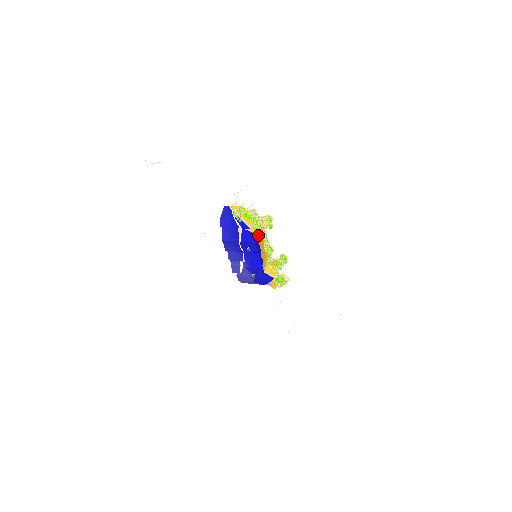
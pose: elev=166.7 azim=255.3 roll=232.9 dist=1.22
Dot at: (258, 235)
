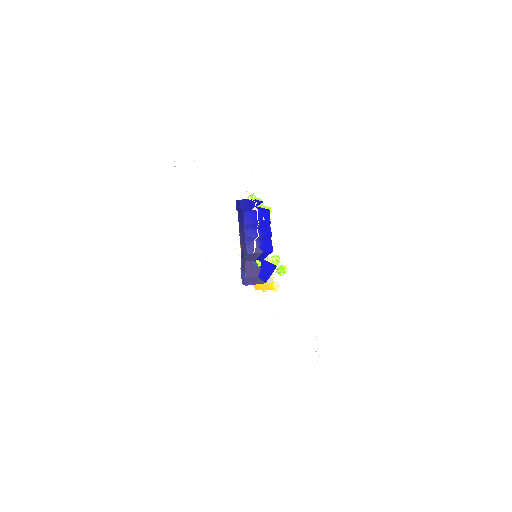
Dot at: occluded
